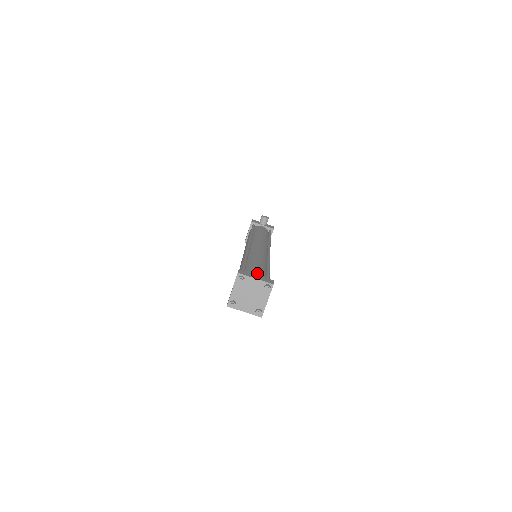
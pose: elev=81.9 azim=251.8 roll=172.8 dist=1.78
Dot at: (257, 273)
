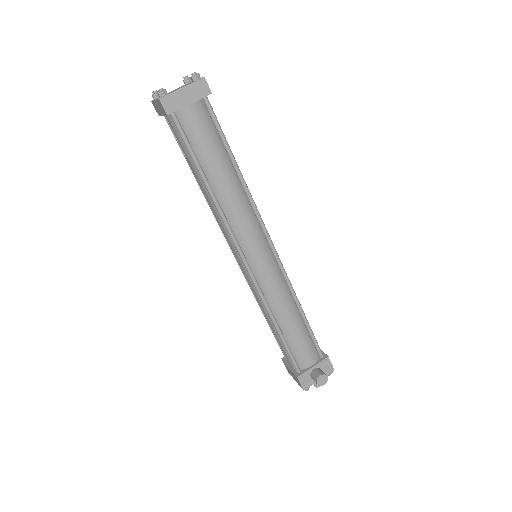
Dot at: occluded
